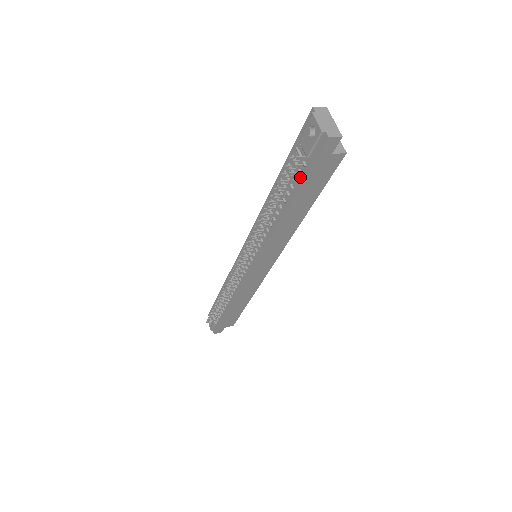
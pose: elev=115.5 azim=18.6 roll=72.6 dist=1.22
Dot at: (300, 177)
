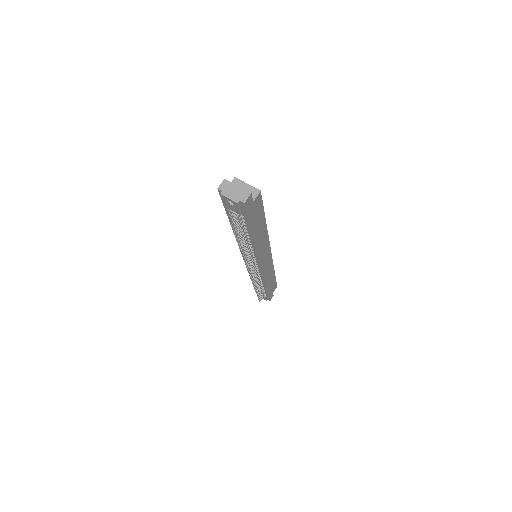
Dot at: (246, 222)
